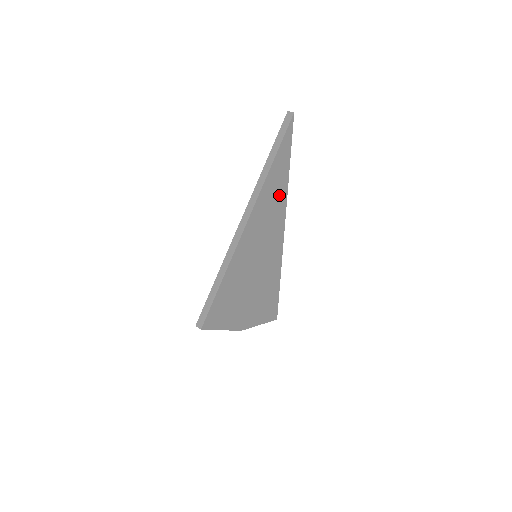
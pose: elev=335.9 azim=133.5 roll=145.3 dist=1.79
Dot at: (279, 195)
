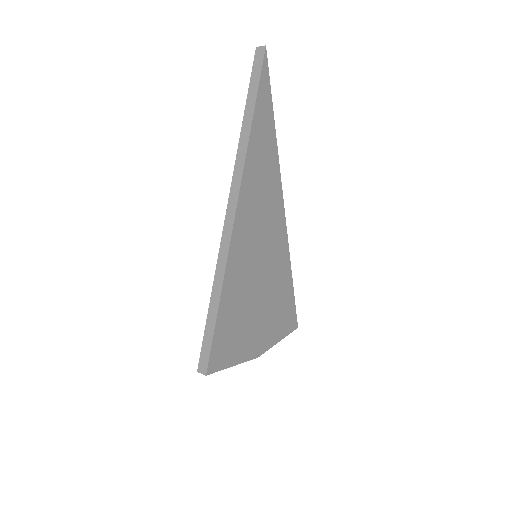
Dot at: (269, 167)
